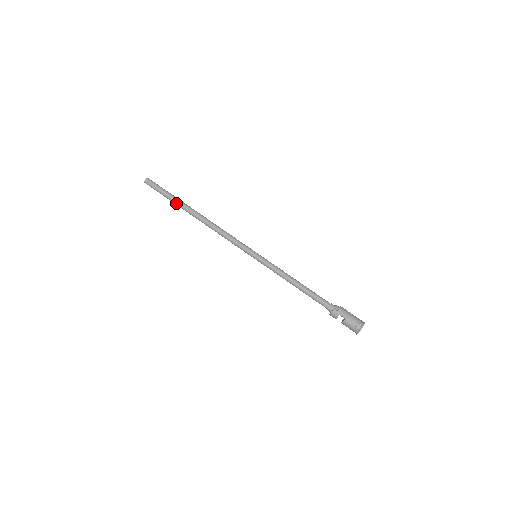
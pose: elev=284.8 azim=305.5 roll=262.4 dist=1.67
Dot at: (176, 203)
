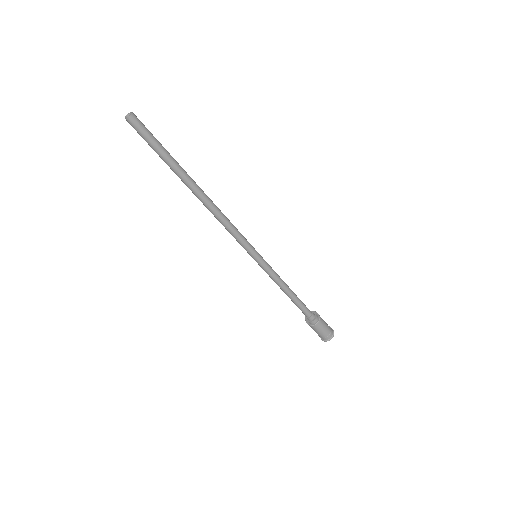
Dot at: (170, 167)
